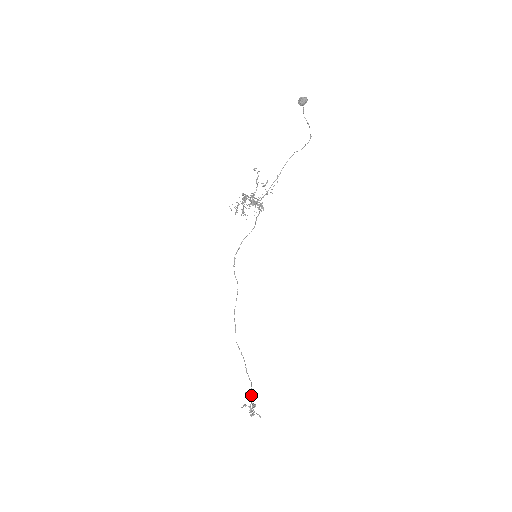
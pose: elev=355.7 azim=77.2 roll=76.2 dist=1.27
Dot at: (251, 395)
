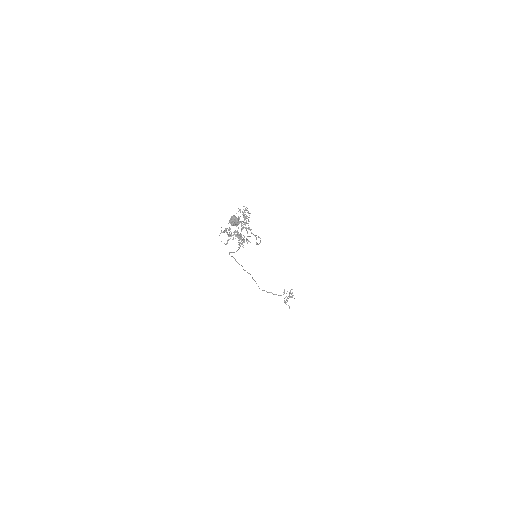
Dot at: (289, 293)
